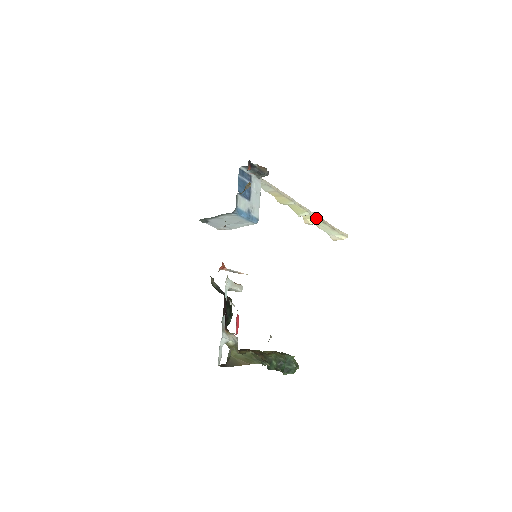
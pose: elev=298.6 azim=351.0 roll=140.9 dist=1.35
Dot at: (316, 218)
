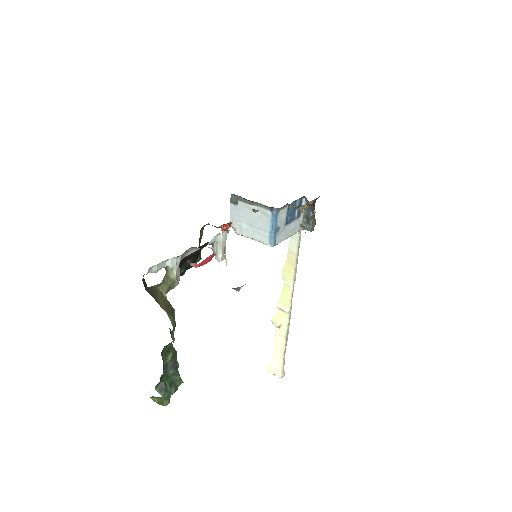
Dot at: (287, 323)
